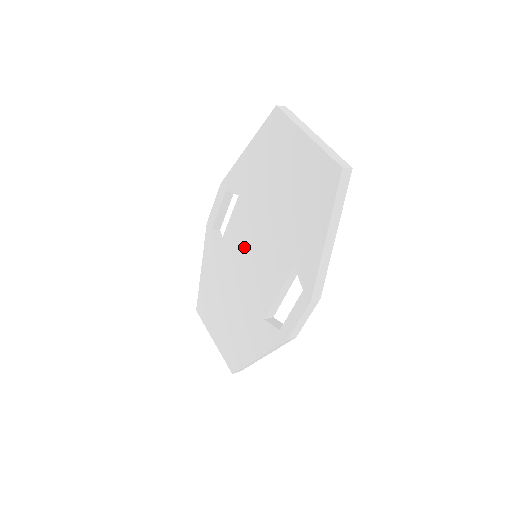
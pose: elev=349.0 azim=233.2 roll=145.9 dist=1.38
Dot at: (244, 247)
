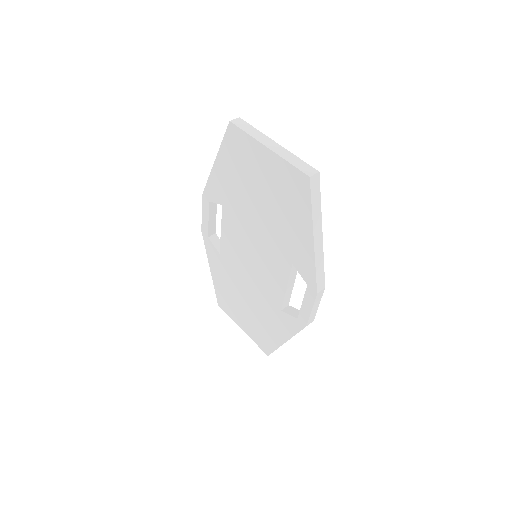
Dot at: (243, 251)
